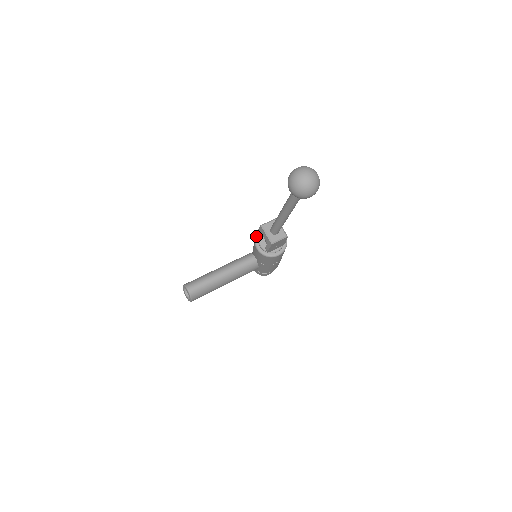
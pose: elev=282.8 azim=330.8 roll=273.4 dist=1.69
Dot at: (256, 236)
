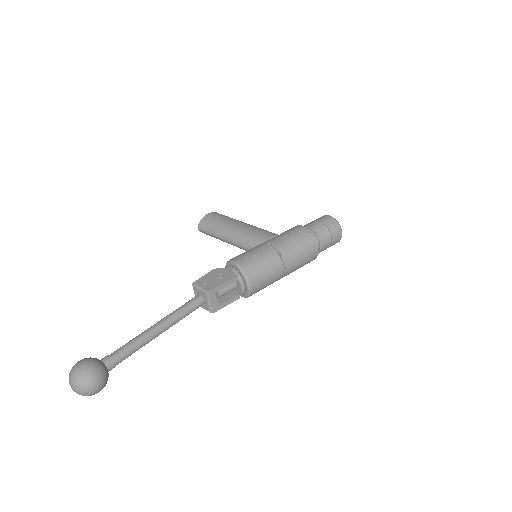
Dot at: (227, 262)
